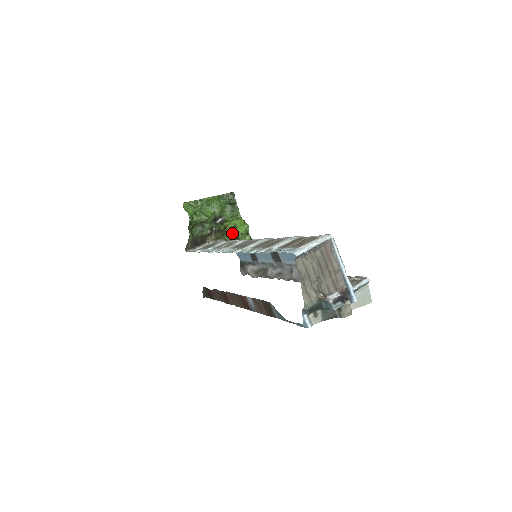
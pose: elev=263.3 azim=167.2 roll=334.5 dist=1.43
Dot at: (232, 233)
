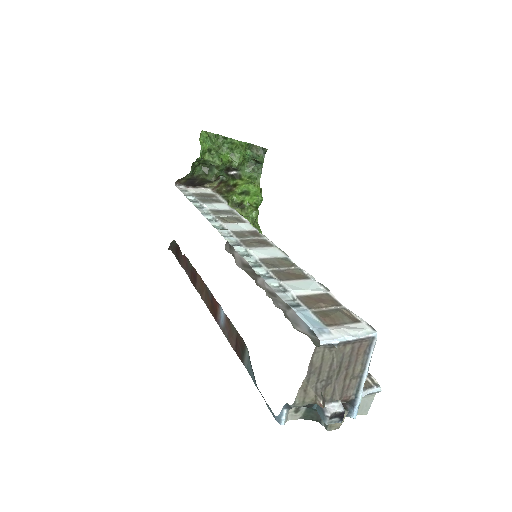
Dot at: (240, 197)
